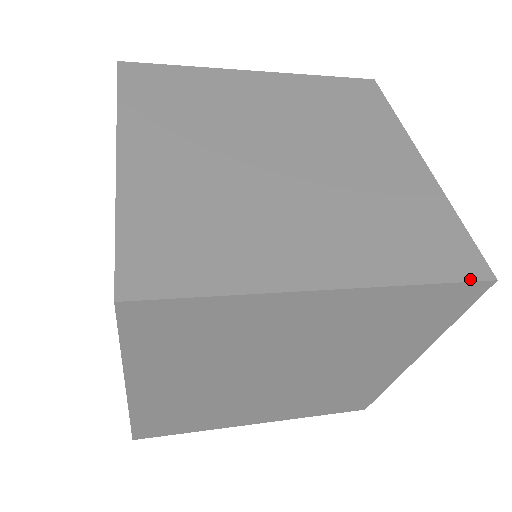
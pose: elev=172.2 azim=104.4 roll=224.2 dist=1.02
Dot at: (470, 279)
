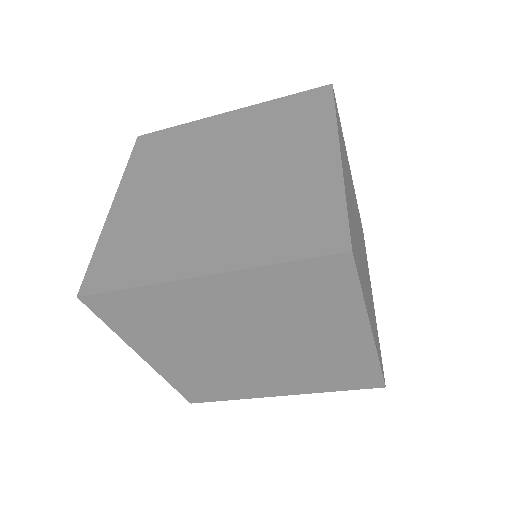
Dot at: (314, 90)
